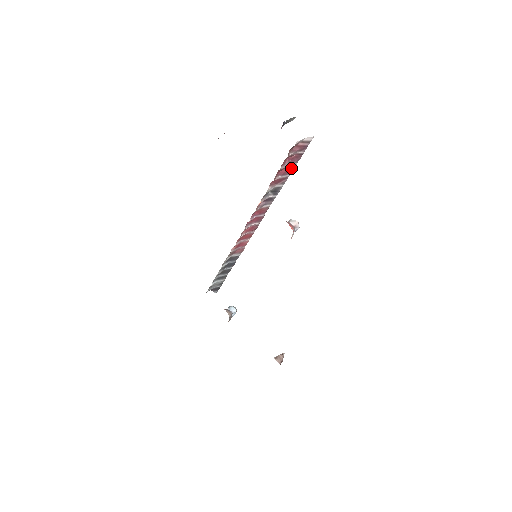
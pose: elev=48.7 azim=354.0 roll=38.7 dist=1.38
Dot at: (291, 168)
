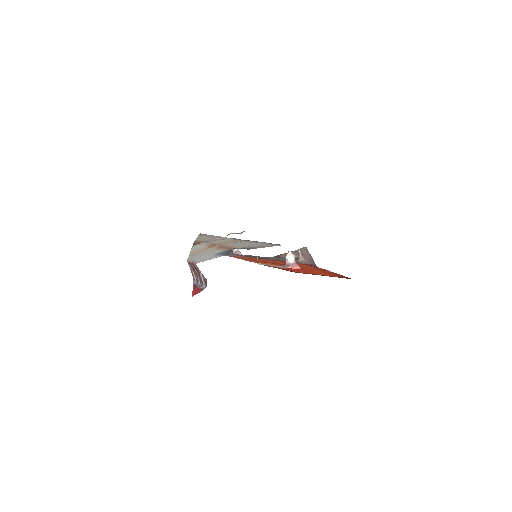
Dot at: occluded
